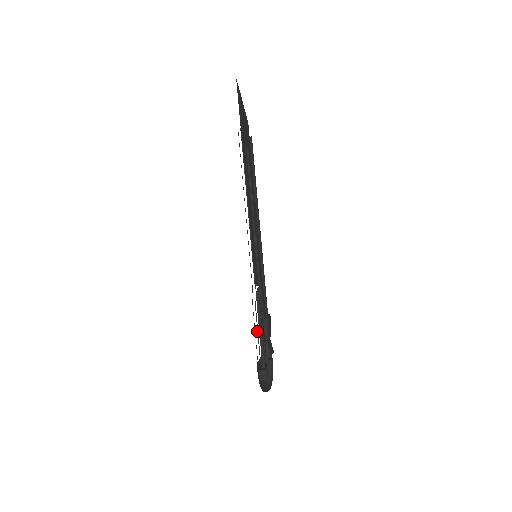
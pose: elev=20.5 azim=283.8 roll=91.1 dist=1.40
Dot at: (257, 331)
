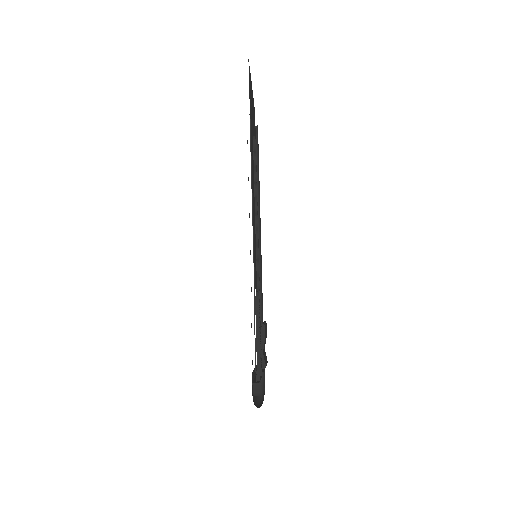
Dot at: occluded
